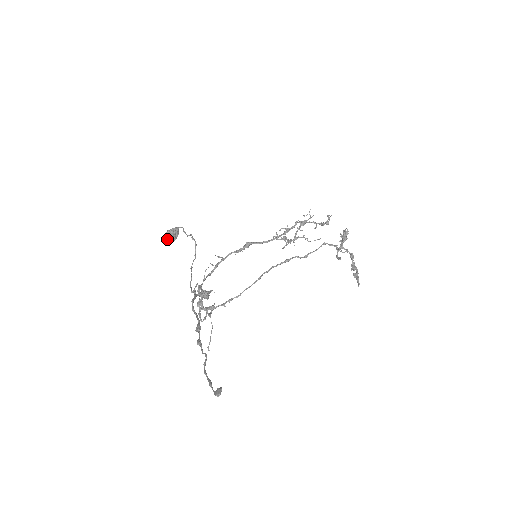
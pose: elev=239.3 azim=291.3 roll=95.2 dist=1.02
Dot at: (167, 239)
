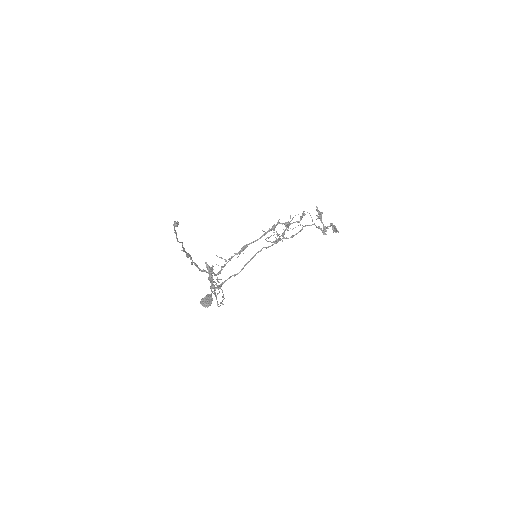
Dot at: (203, 304)
